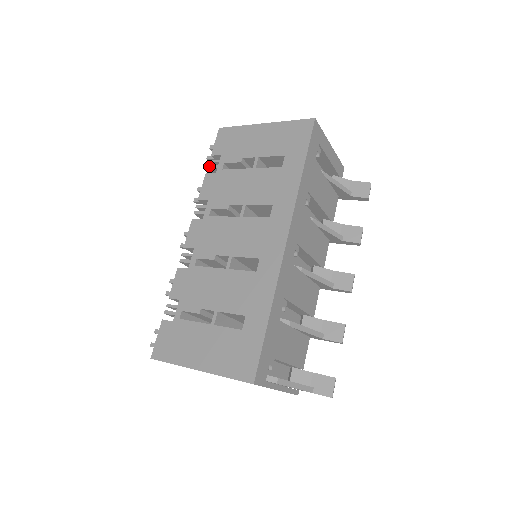
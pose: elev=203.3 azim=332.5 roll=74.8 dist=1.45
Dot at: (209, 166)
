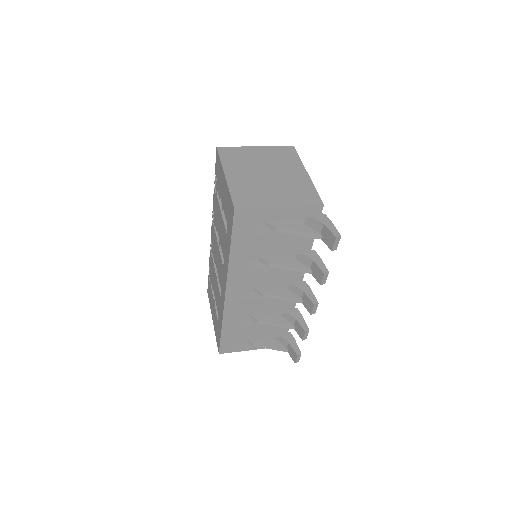
Dot at: (214, 182)
